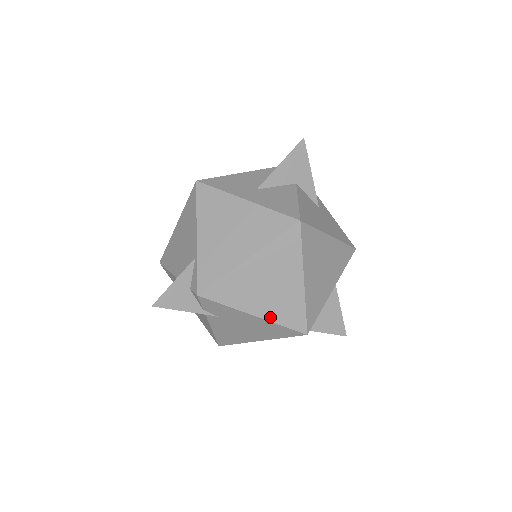
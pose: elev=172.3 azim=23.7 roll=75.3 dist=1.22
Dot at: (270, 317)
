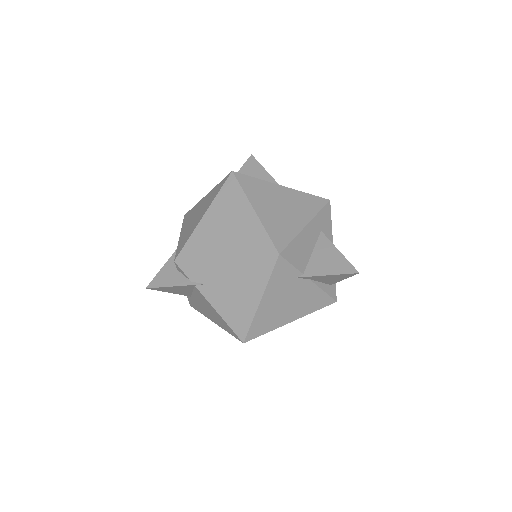
Dot at: (238, 253)
